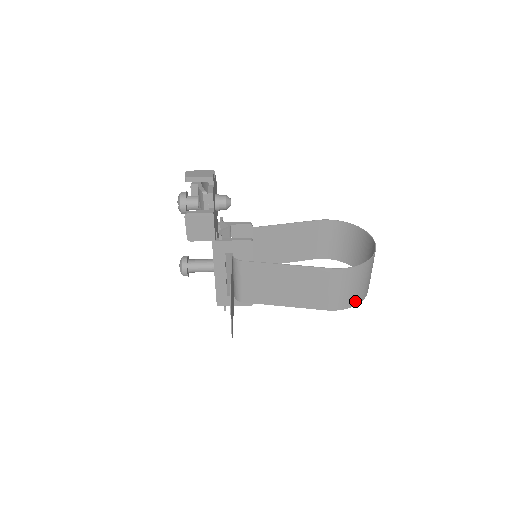
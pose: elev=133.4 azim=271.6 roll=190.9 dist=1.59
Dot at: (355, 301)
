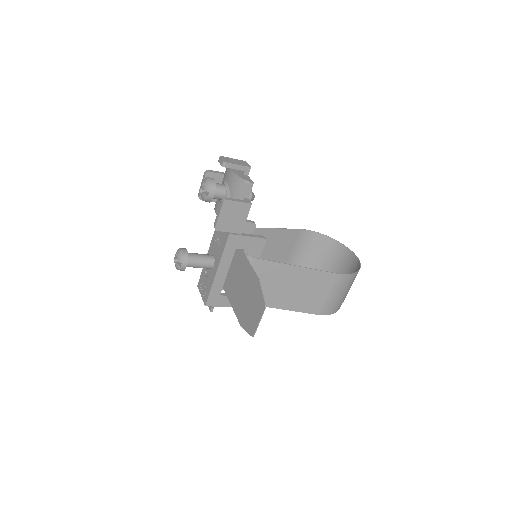
Dot at: (338, 307)
